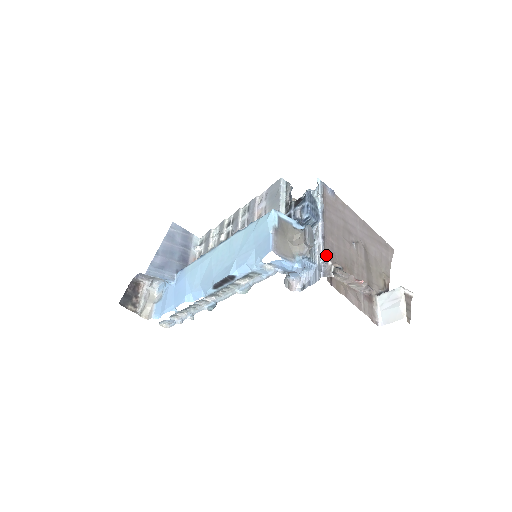
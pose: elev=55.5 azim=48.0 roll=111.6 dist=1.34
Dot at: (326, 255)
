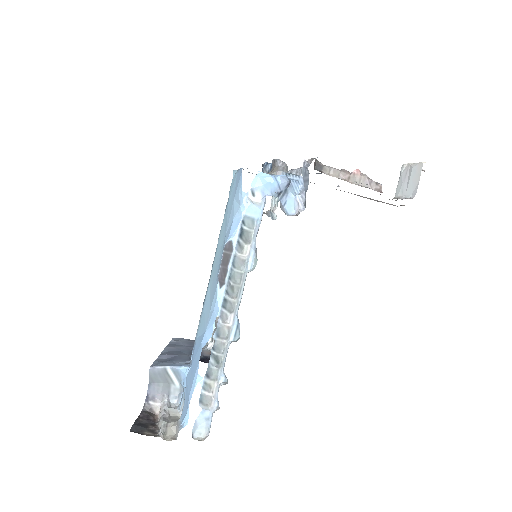
Dot at: occluded
